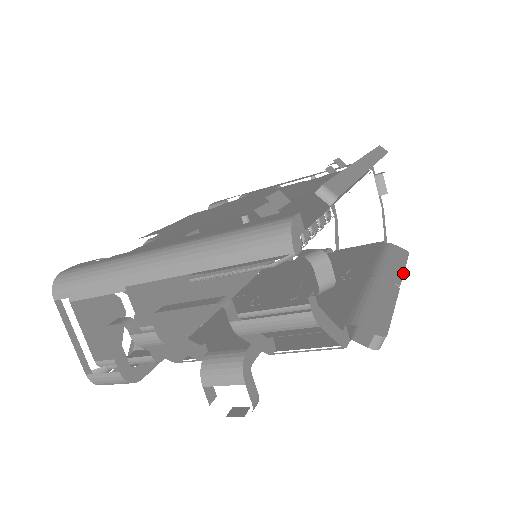
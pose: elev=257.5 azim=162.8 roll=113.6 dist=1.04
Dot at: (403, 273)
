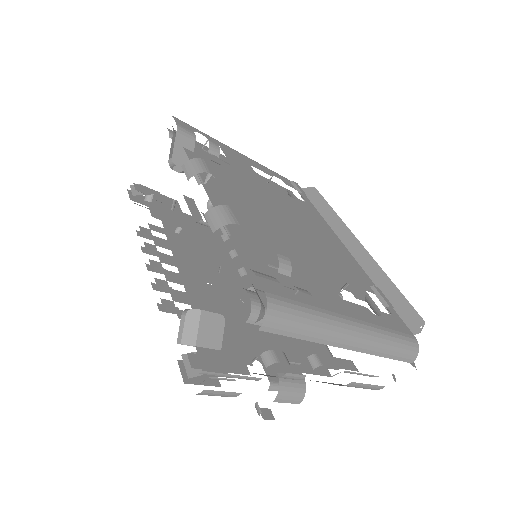
Dot at: occluded
